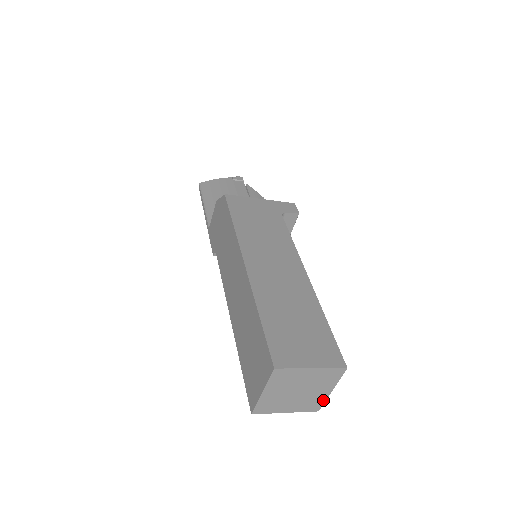
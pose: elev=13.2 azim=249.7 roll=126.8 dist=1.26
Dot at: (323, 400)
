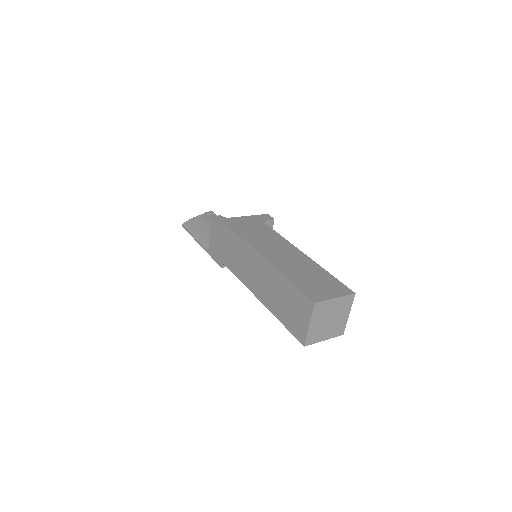
Dot at: (345, 324)
